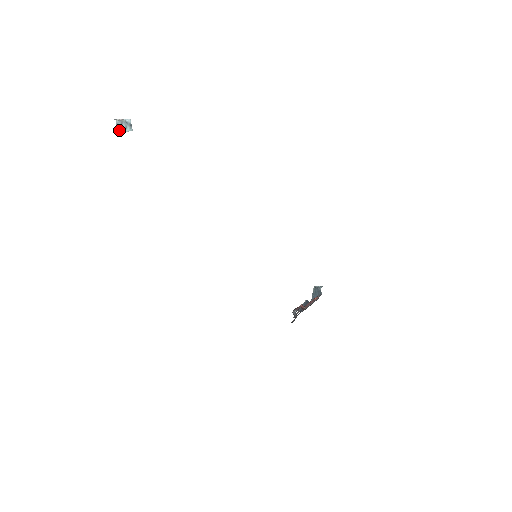
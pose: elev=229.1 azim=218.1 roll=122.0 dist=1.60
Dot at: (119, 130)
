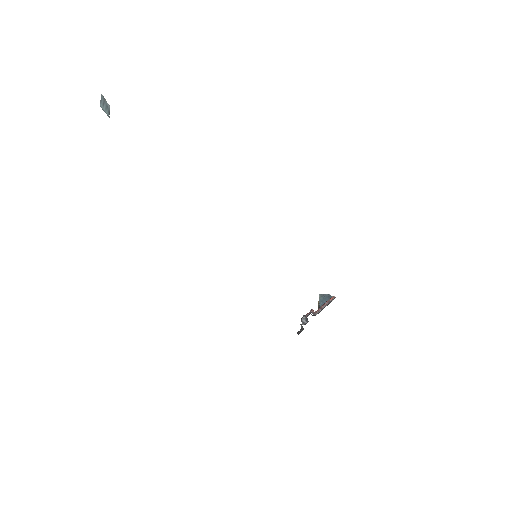
Dot at: (101, 106)
